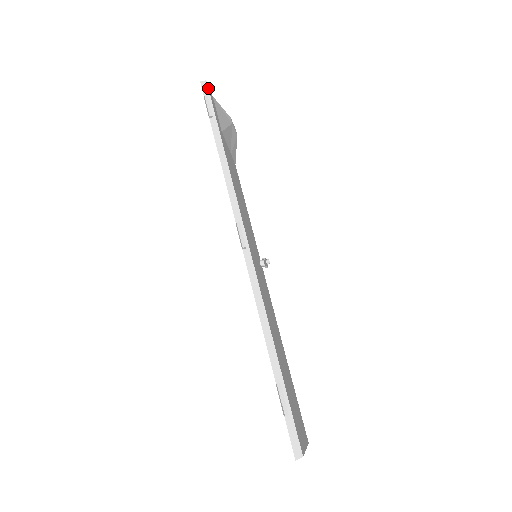
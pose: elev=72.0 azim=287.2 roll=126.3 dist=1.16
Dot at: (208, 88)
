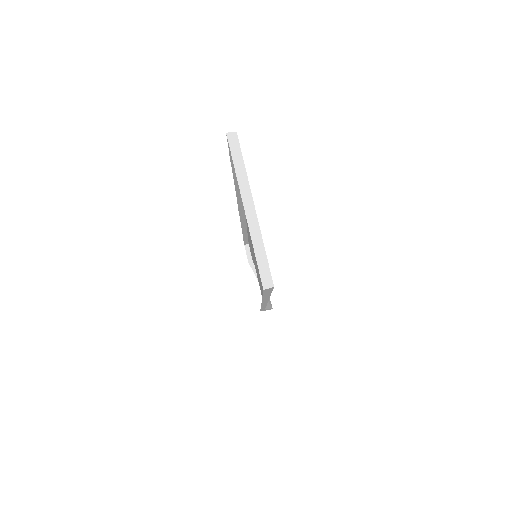
Dot at: (248, 243)
